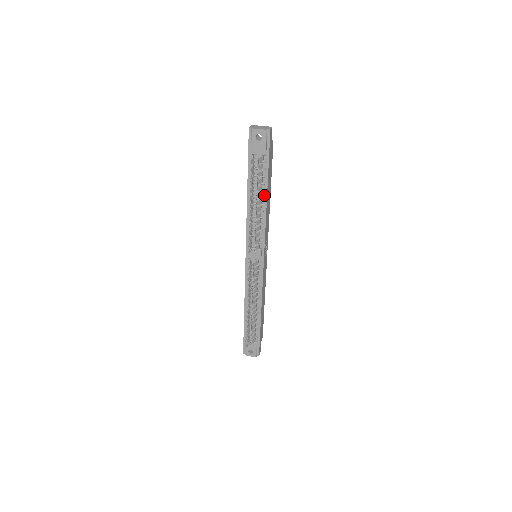
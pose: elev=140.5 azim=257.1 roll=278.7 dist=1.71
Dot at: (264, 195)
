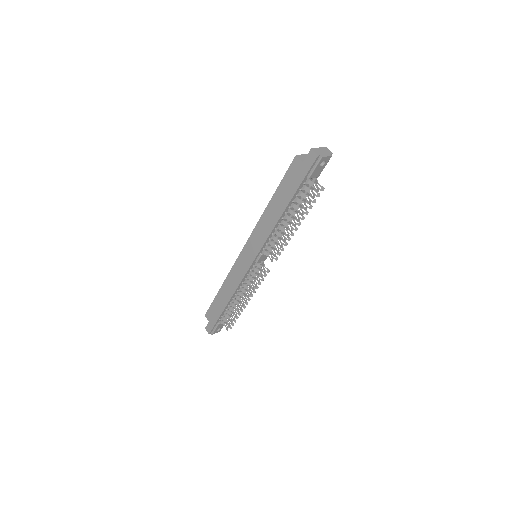
Dot at: occluded
